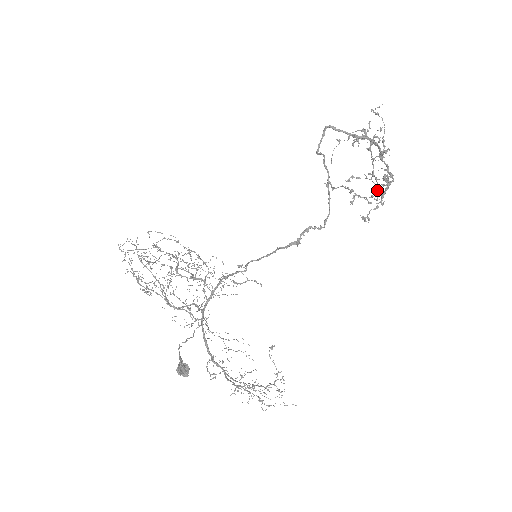
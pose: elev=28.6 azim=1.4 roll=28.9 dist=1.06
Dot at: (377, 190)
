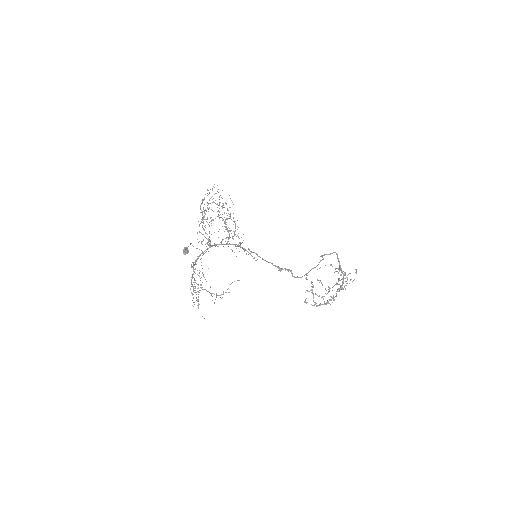
Dot at: (324, 296)
